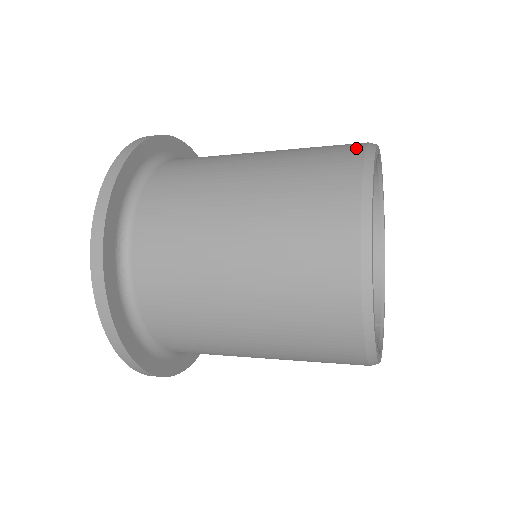
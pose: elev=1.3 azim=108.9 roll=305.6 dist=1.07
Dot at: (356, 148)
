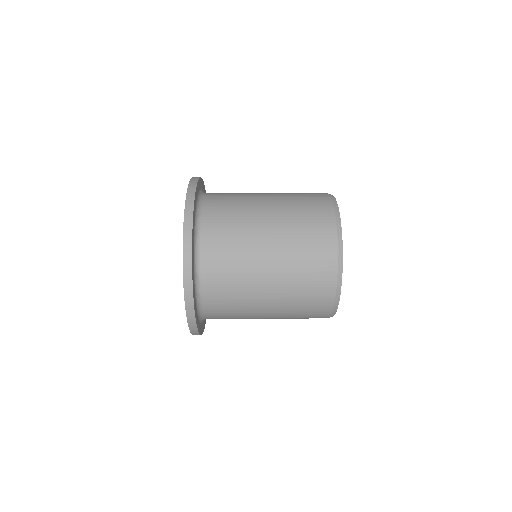
Dot at: (332, 249)
